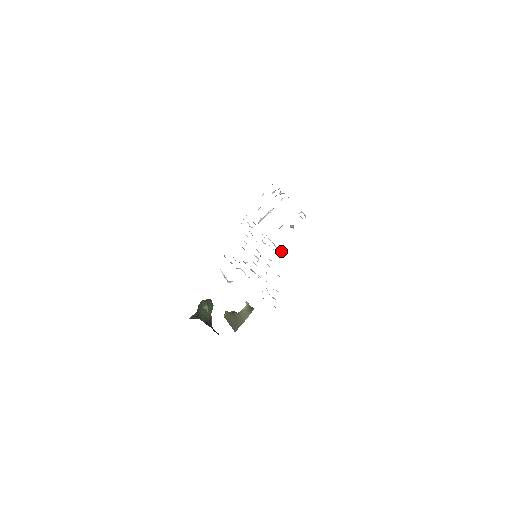
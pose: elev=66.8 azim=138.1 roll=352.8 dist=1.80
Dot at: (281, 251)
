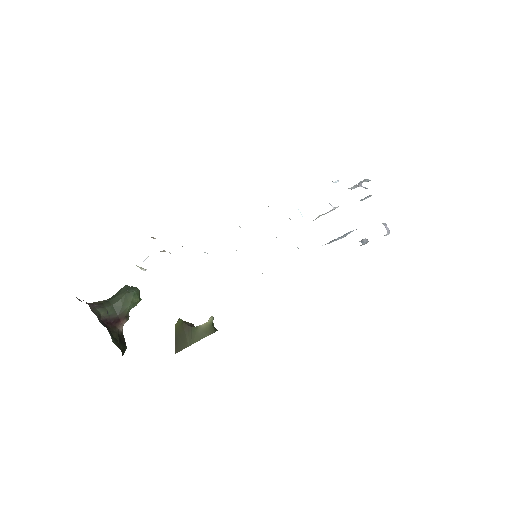
Dot at: occluded
